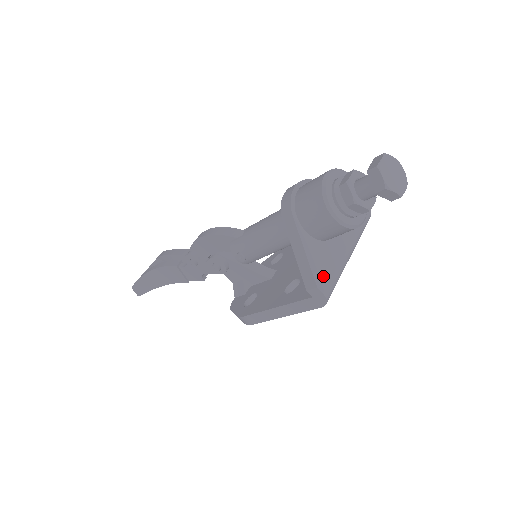
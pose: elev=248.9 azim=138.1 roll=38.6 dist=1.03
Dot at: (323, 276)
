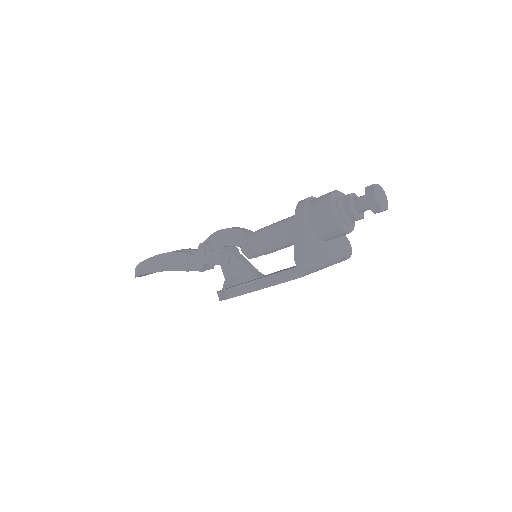
Dot at: (309, 254)
